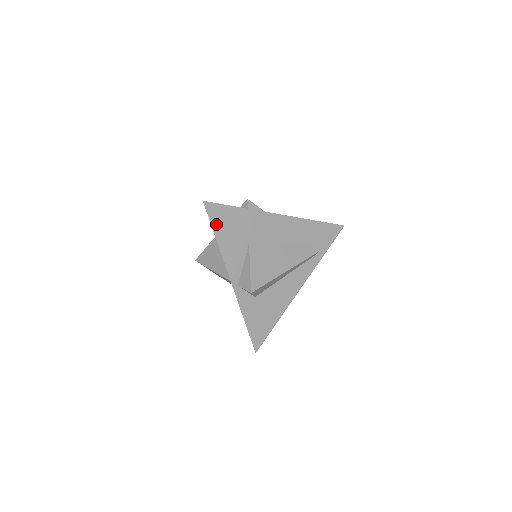
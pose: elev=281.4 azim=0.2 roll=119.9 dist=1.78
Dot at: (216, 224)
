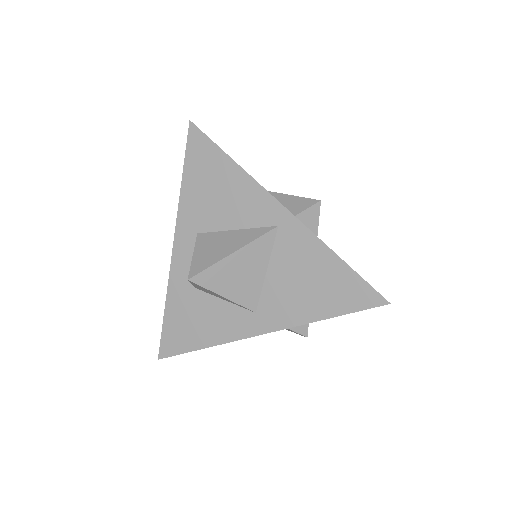
Dot at: (218, 148)
